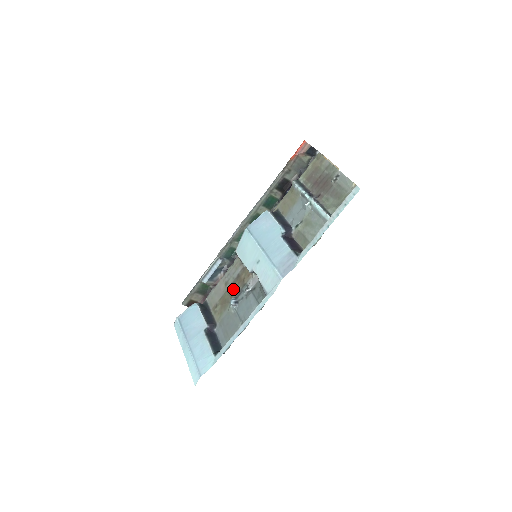
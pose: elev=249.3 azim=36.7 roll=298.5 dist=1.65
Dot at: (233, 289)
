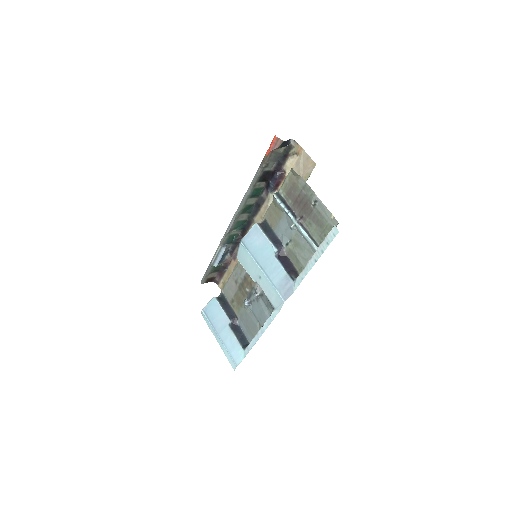
Dot at: (243, 290)
